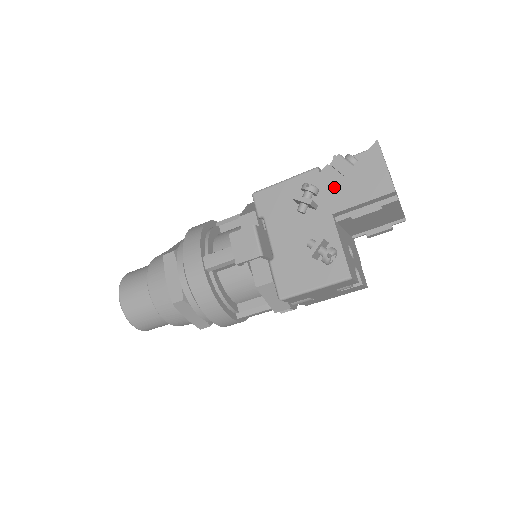
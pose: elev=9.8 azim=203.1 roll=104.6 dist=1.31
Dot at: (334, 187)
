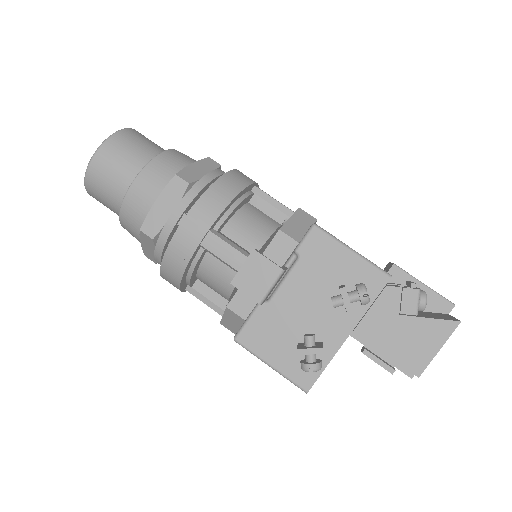
Dot at: (382, 313)
